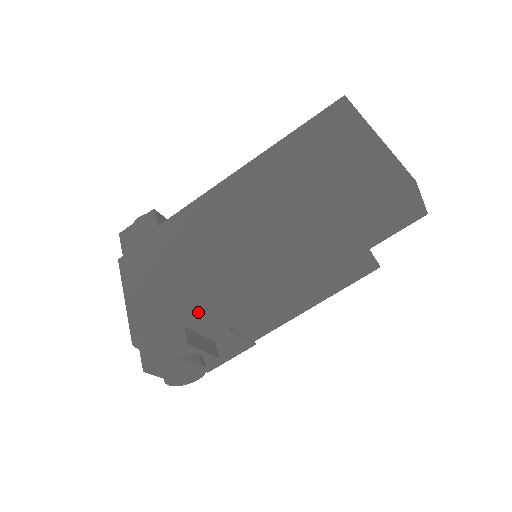
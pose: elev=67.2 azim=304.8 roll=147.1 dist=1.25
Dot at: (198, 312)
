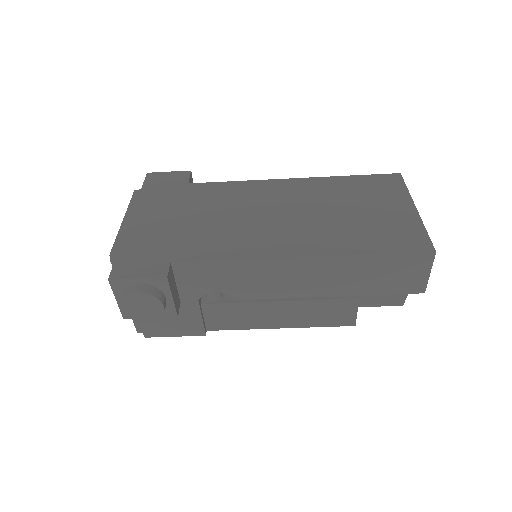
Dot at: (191, 258)
